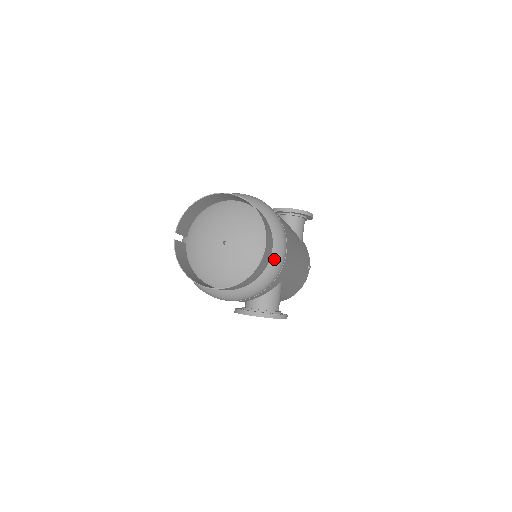
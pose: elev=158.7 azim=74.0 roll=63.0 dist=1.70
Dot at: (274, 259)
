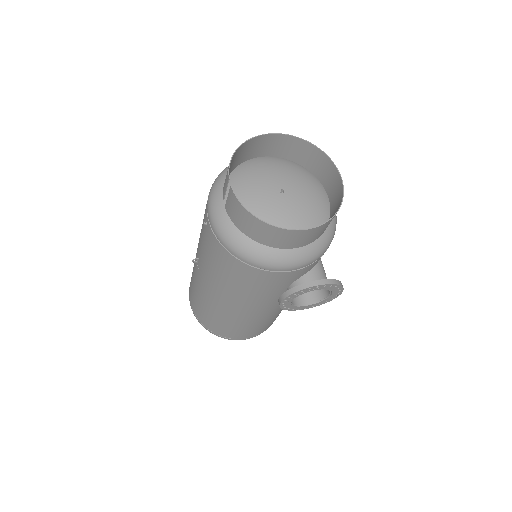
Dot at: occluded
